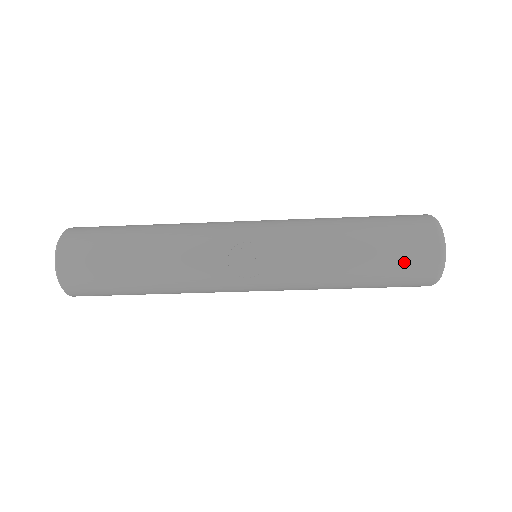
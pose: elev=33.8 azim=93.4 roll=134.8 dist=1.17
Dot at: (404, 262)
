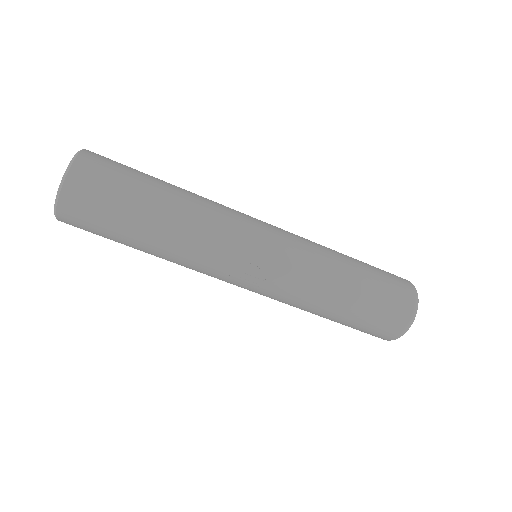
Dot at: (372, 327)
